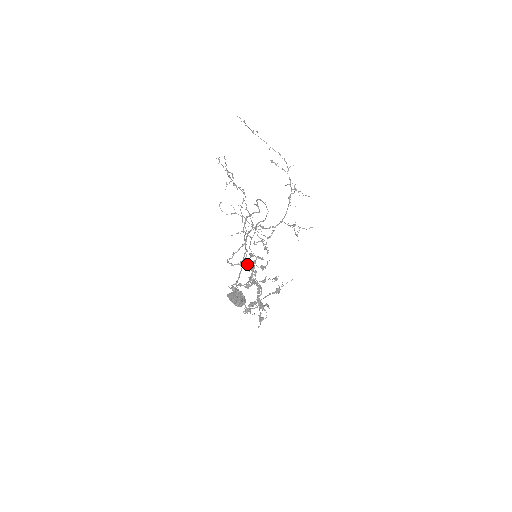
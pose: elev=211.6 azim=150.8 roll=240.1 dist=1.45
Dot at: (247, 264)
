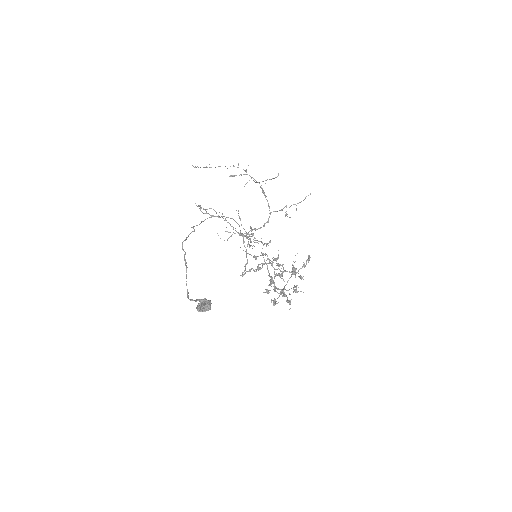
Dot at: occluded
